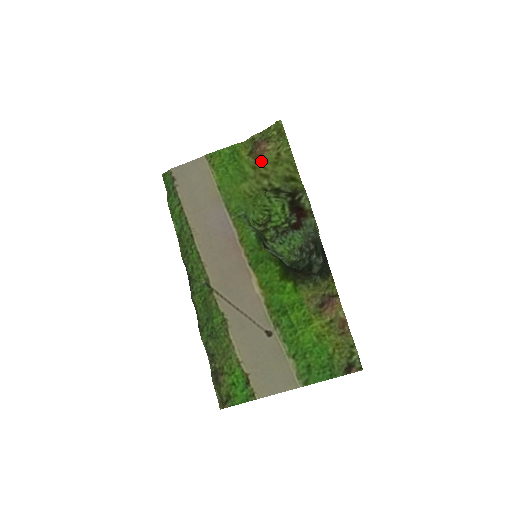
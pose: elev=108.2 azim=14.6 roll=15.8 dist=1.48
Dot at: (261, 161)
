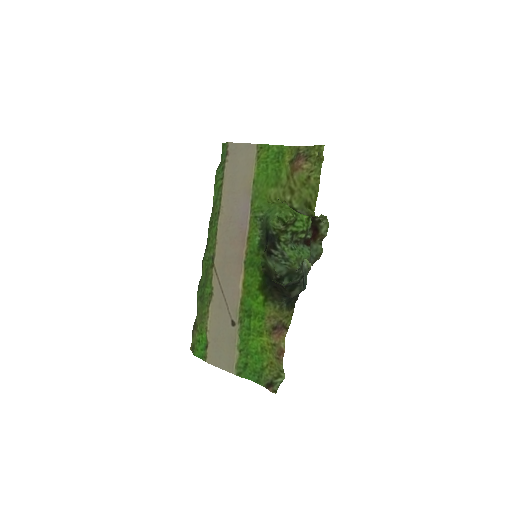
Dot at: (294, 175)
